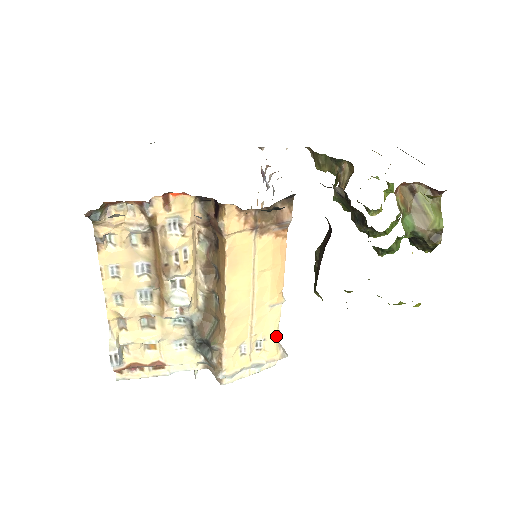
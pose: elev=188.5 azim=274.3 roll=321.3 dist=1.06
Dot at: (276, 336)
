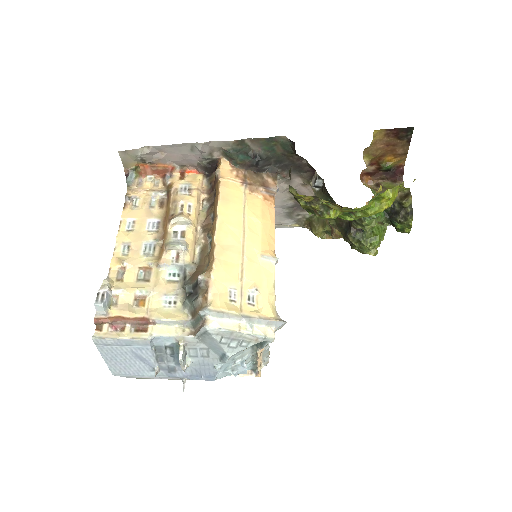
Dot at: (271, 296)
